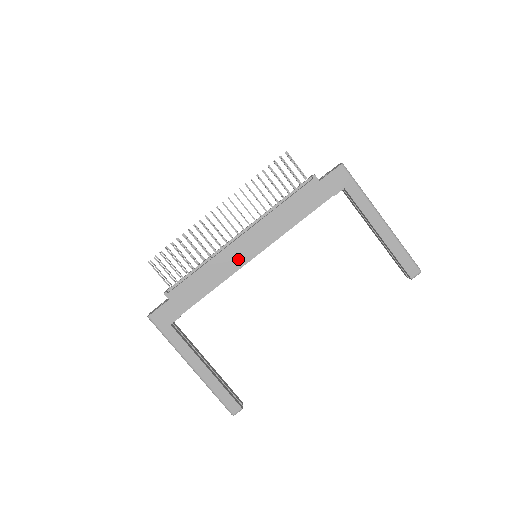
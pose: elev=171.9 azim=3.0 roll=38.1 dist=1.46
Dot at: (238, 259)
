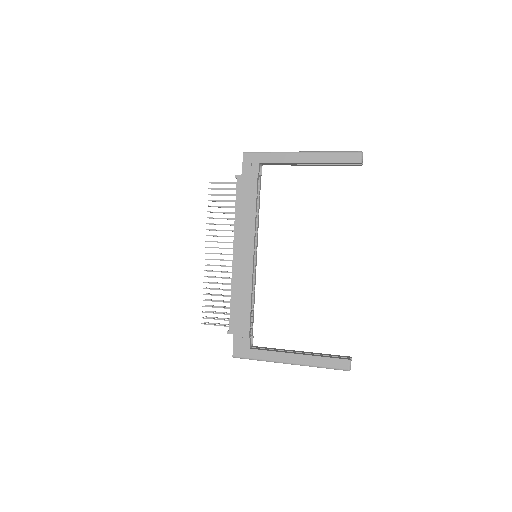
Dot at: (245, 269)
